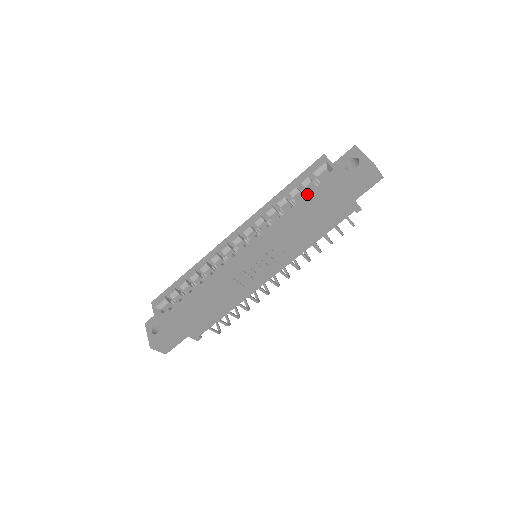
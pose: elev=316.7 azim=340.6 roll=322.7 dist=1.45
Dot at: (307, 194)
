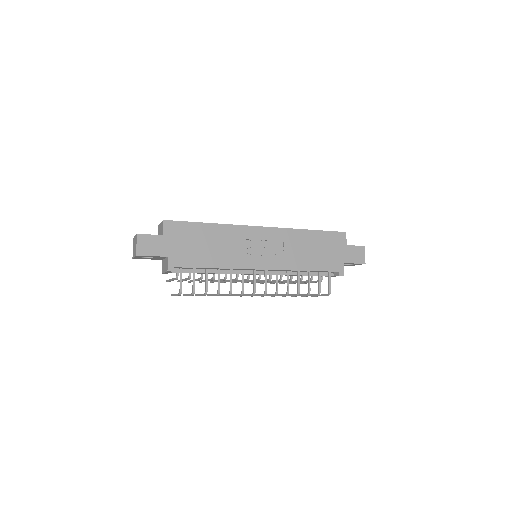
Dot at: occluded
